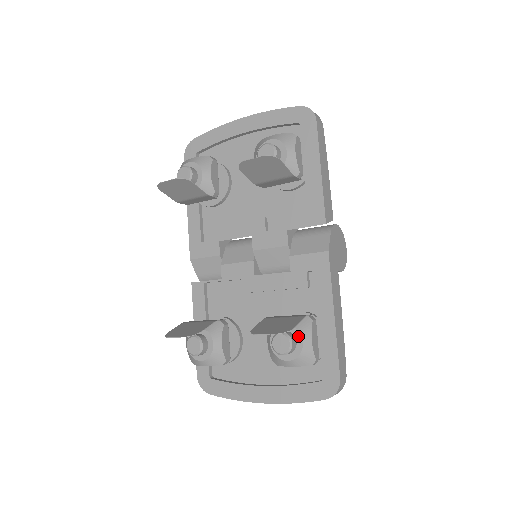
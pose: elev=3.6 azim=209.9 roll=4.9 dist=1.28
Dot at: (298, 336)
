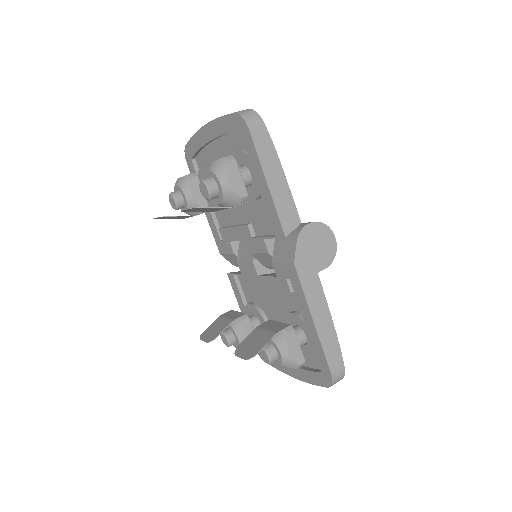
Dot at: (277, 349)
